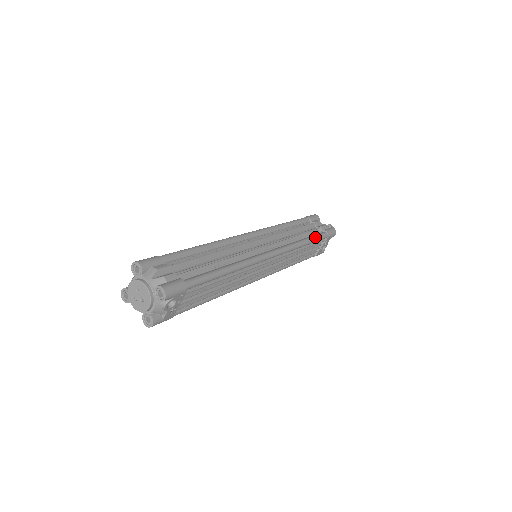
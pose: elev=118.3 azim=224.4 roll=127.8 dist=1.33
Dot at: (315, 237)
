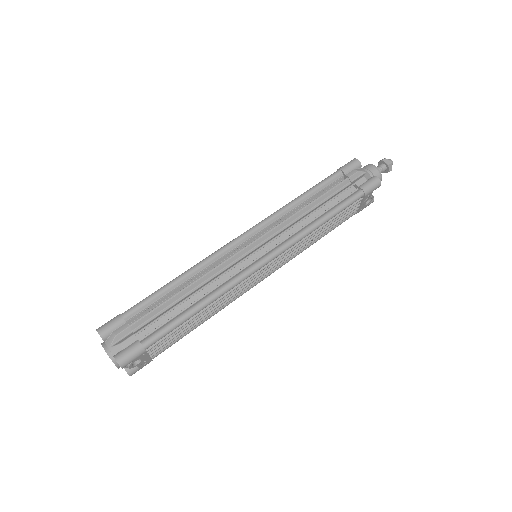
Dot at: (339, 207)
